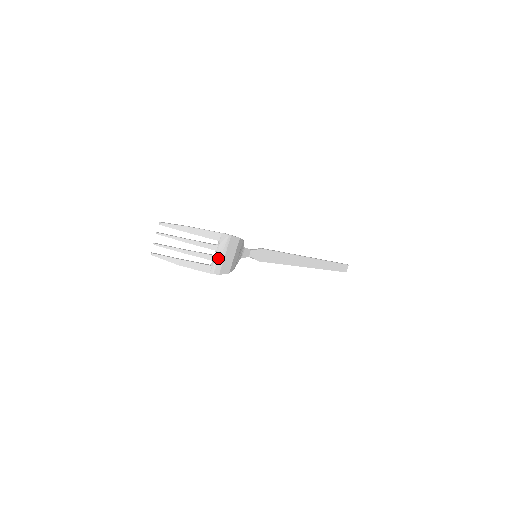
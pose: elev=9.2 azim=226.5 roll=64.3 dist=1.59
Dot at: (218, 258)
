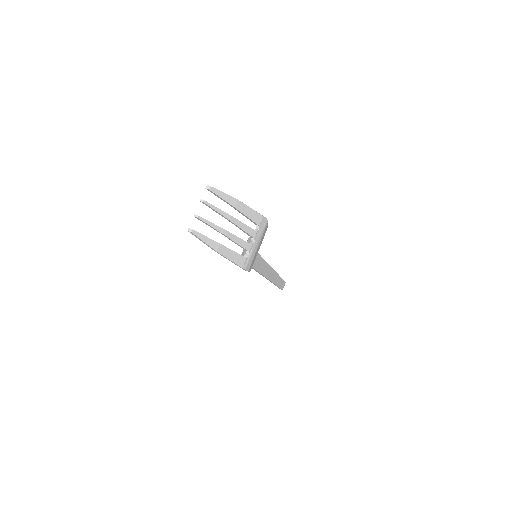
Dot at: (253, 249)
